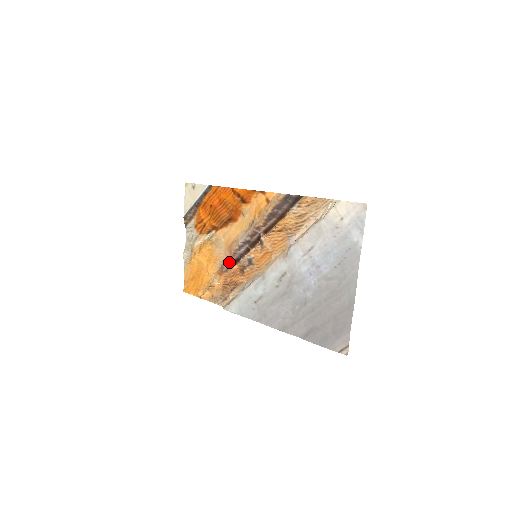
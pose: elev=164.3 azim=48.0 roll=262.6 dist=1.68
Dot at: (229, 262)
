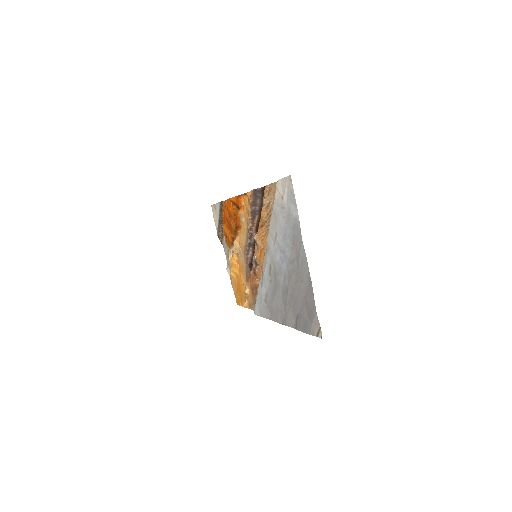
Dot at: (248, 268)
